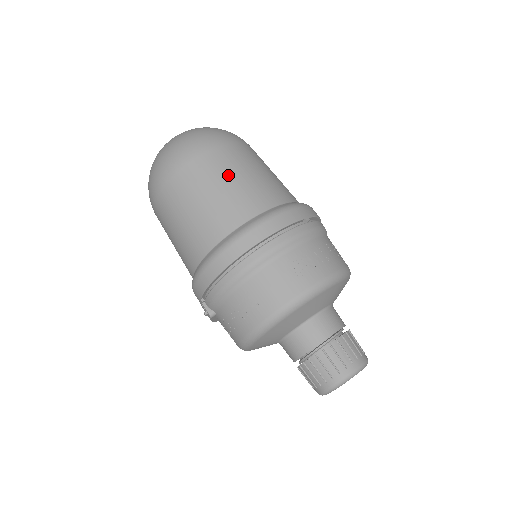
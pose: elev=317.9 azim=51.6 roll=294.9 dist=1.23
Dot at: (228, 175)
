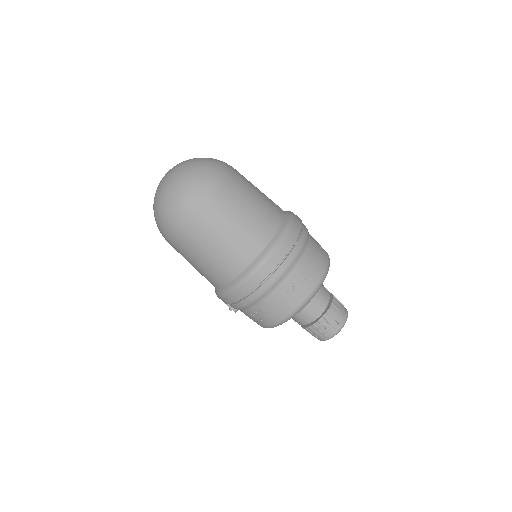
Dot at: (227, 225)
